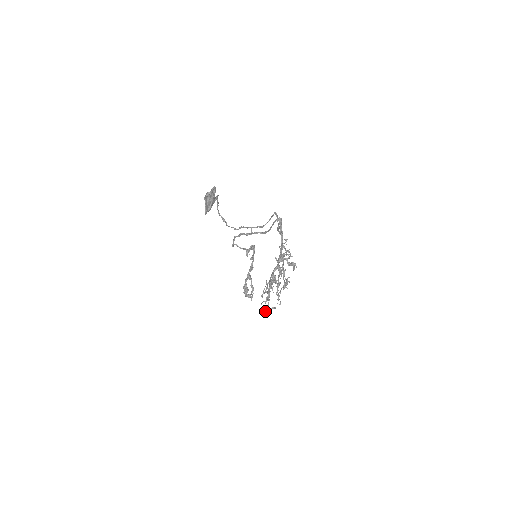
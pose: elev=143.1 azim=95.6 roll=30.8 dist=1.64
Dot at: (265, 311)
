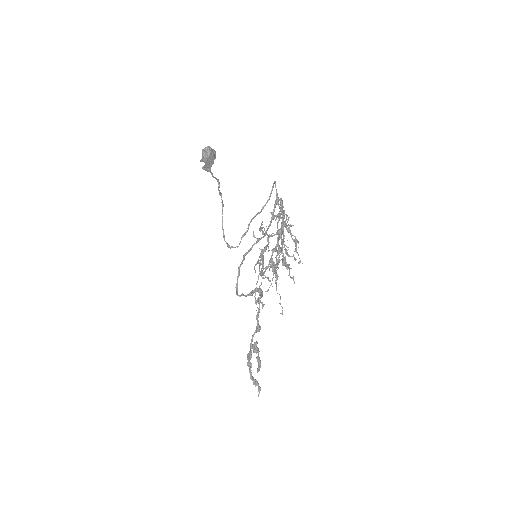
Dot at: occluded
